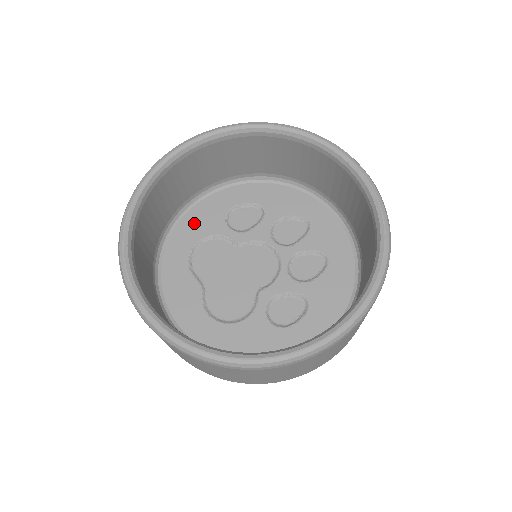
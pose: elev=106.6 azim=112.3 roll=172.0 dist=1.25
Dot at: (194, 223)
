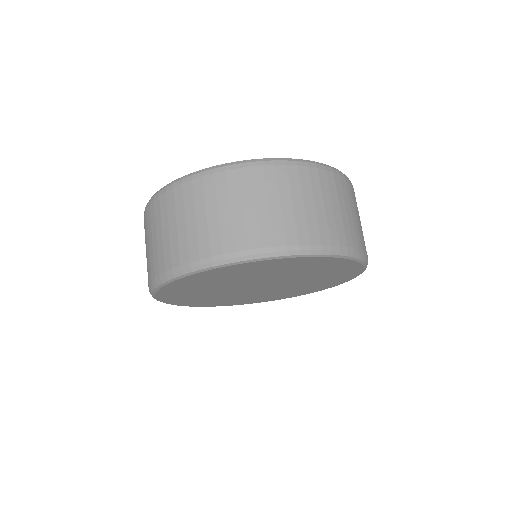
Dot at: occluded
